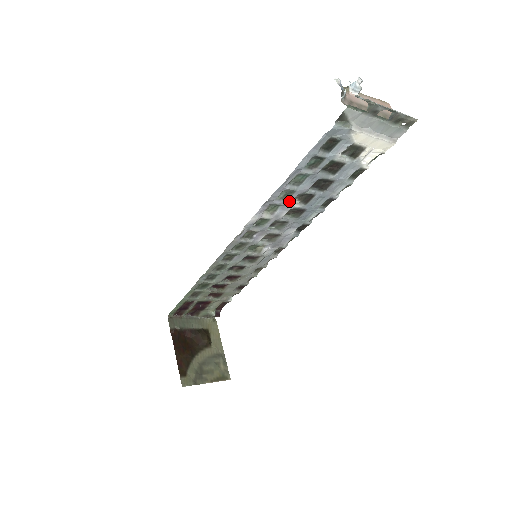
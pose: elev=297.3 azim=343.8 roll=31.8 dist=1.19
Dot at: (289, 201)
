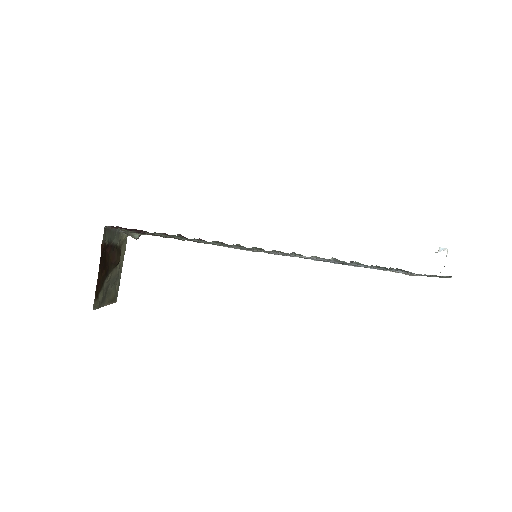
Dot at: occluded
